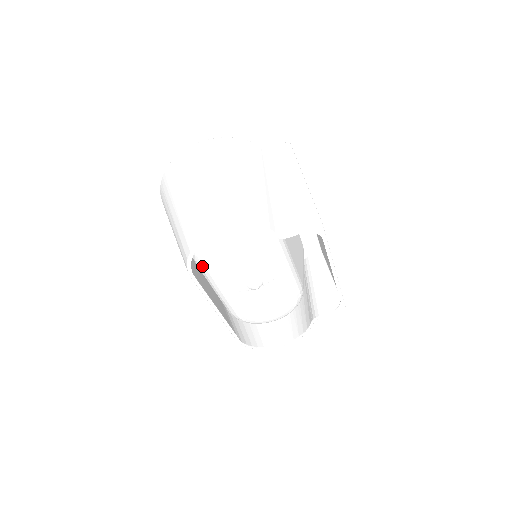
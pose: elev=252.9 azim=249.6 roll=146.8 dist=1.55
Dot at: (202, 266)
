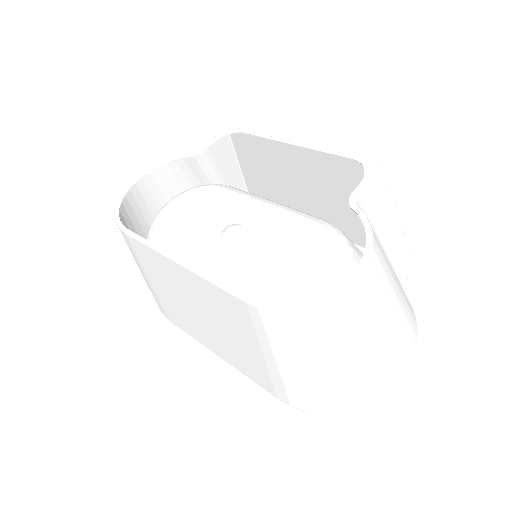
Dot at: occluded
